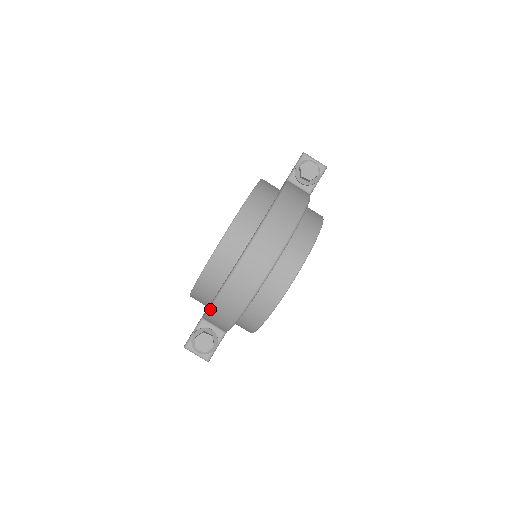
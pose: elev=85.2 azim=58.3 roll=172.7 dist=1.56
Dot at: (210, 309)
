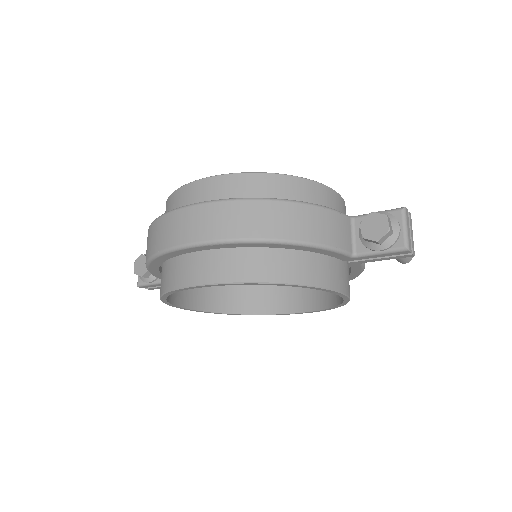
Dot at: occluded
